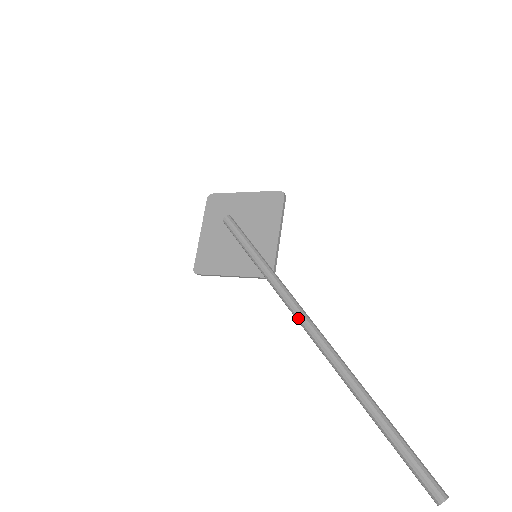
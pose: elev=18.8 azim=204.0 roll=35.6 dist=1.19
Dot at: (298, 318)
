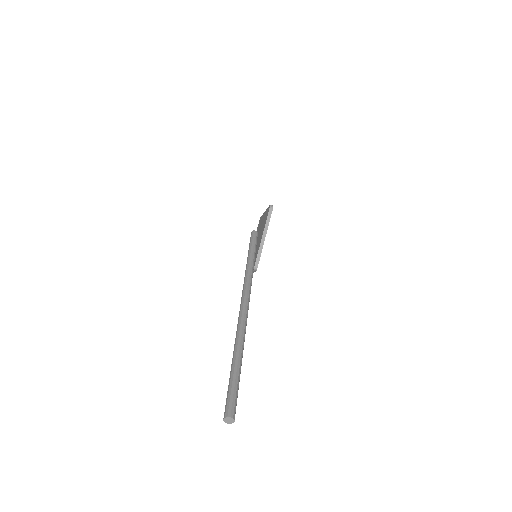
Dot at: occluded
